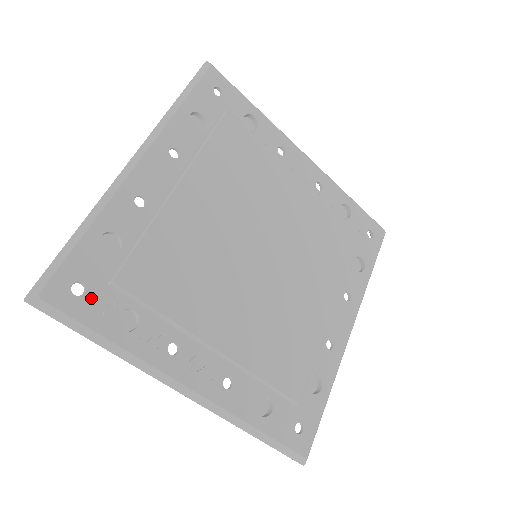
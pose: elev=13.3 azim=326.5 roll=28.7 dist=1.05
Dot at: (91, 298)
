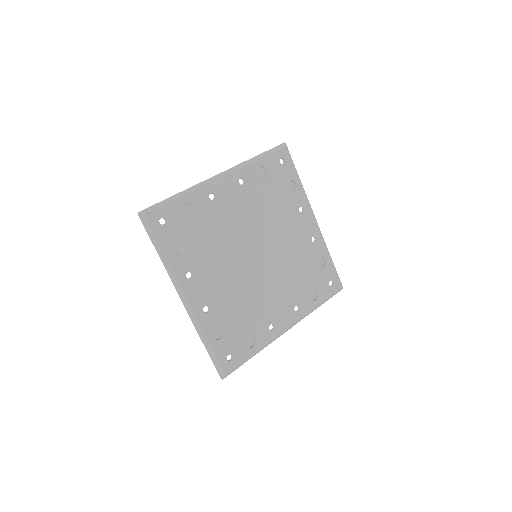
Dot at: (166, 229)
